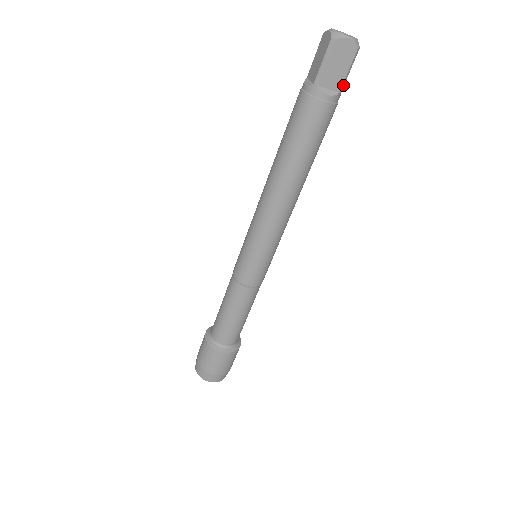
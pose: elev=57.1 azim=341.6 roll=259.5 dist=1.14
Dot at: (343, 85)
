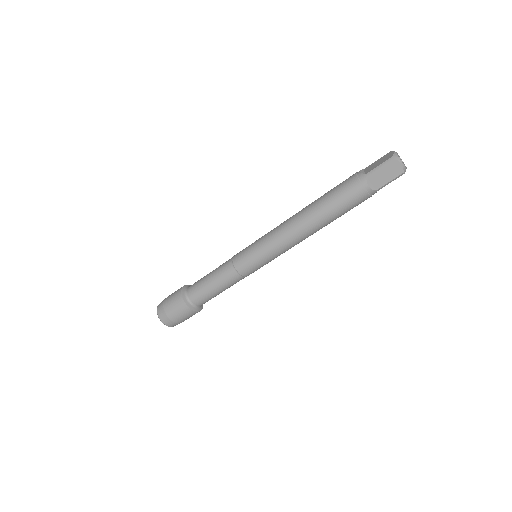
Dot at: (381, 188)
